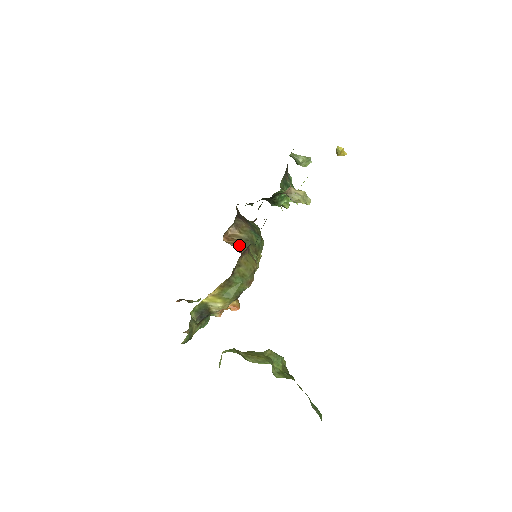
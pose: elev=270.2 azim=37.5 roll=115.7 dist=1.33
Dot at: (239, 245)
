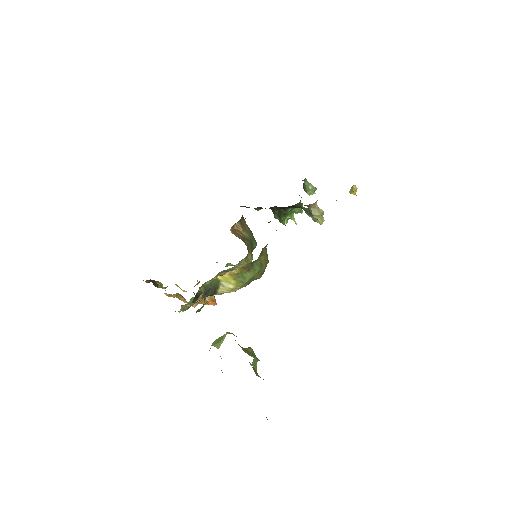
Dot at: (244, 240)
